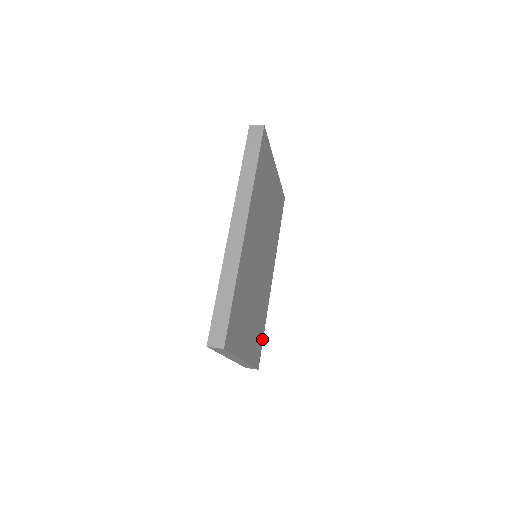
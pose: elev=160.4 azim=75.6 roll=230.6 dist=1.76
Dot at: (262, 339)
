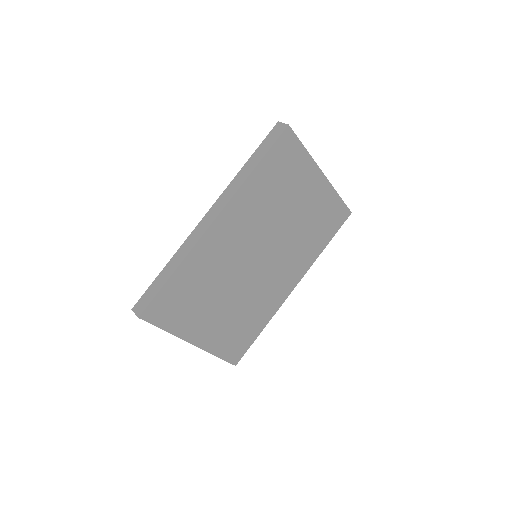
Dot at: (252, 340)
